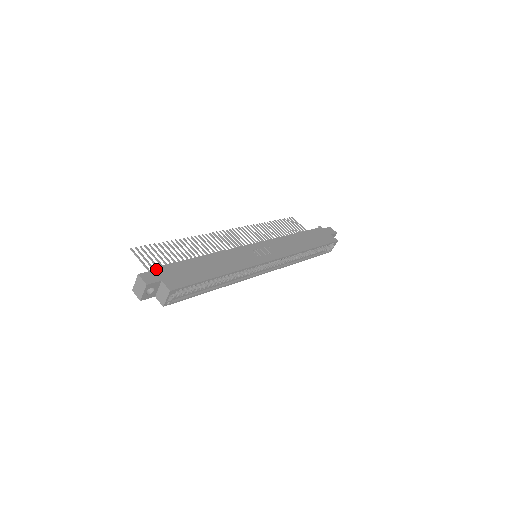
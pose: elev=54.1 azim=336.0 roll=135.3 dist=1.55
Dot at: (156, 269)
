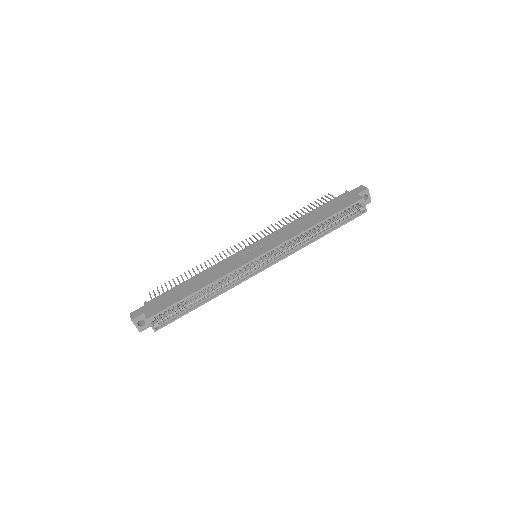
Dot at: (145, 305)
